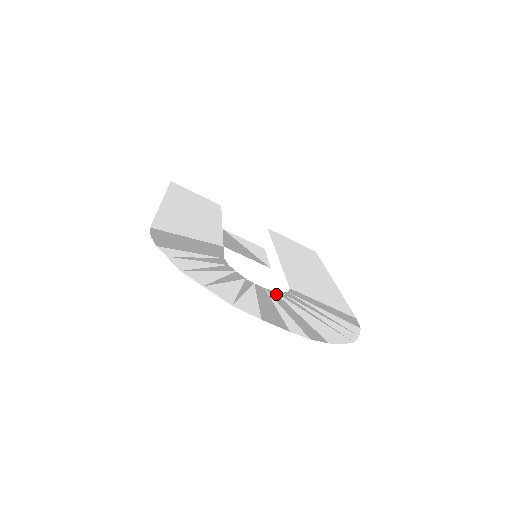
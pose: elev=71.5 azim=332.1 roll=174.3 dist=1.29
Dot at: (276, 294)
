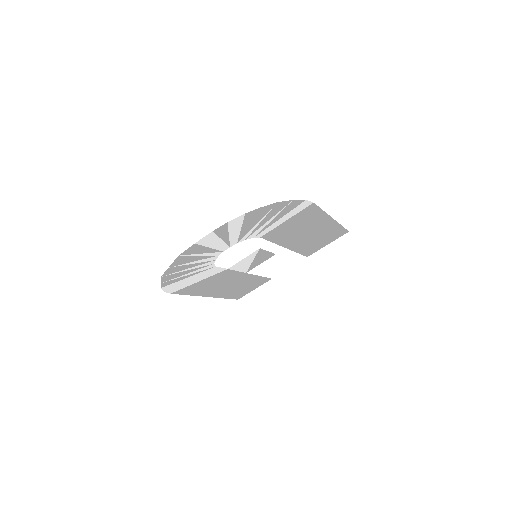
Dot at: (237, 242)
